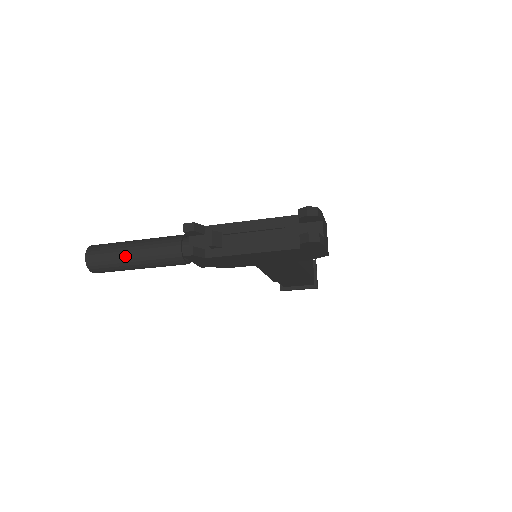
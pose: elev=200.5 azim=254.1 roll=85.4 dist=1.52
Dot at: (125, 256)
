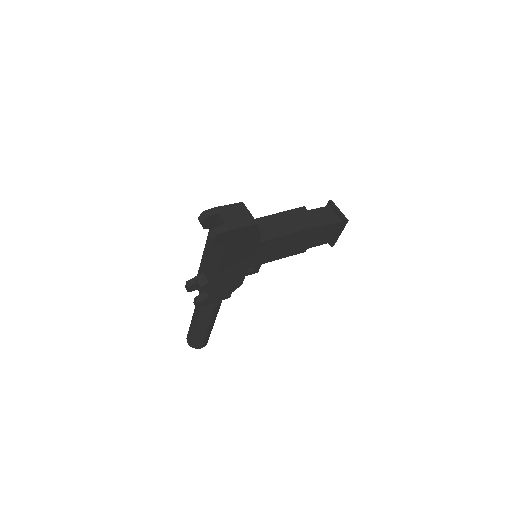
Dot at: (195, 328)
